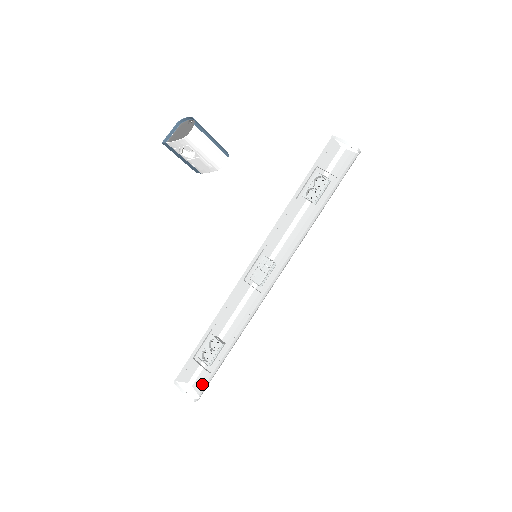
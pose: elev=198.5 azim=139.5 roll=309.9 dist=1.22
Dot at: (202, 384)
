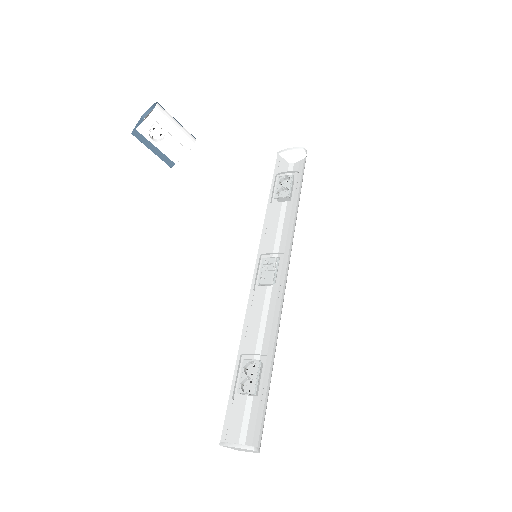
Dot at: (256, 435)
